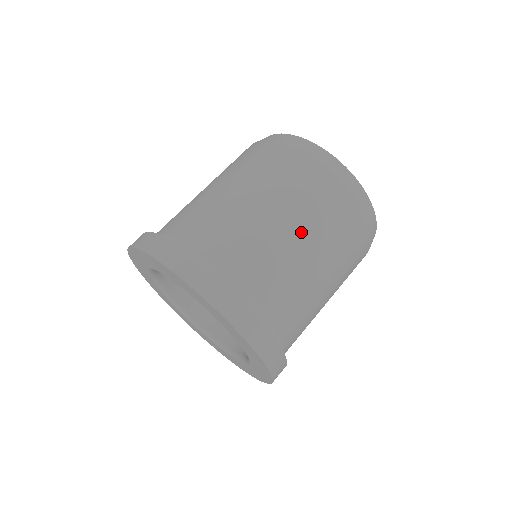
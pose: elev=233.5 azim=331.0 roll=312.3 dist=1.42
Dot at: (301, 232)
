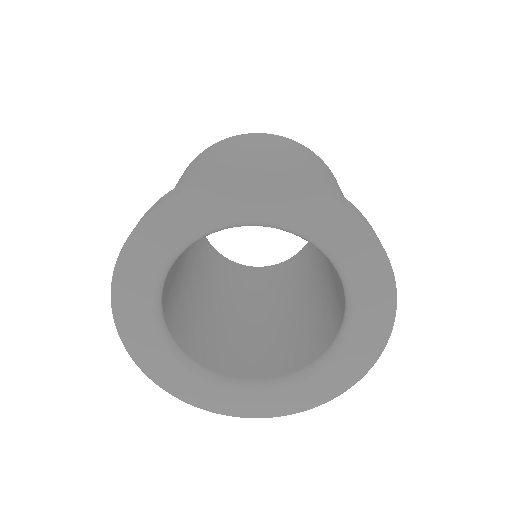
Dot at: (299, 158)
